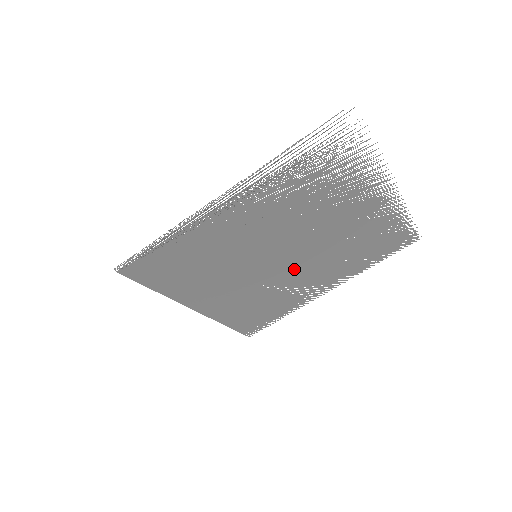
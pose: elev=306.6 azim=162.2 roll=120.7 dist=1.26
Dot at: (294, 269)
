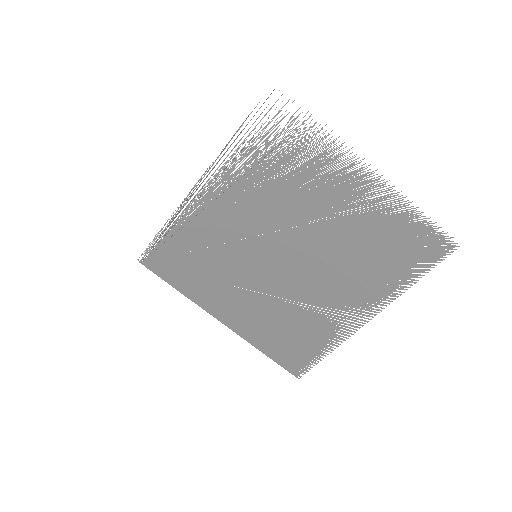
Dot at: (306, 279)
